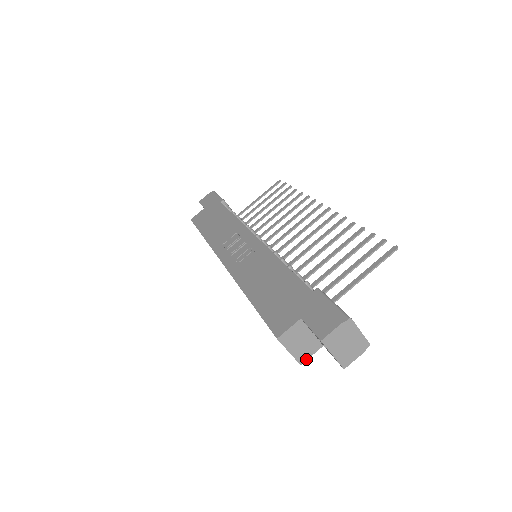
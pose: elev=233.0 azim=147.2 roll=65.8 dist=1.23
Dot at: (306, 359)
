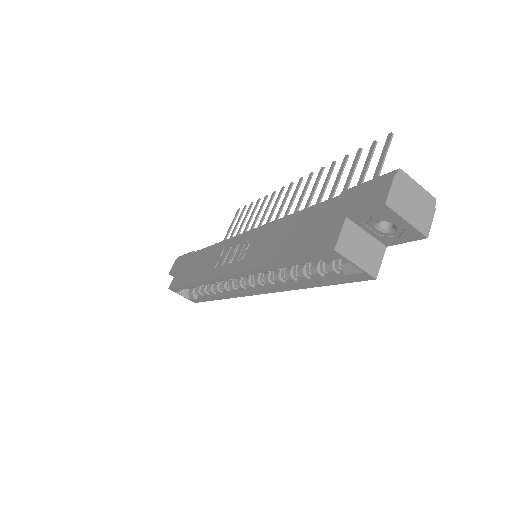
Dot at: (378, 270)
